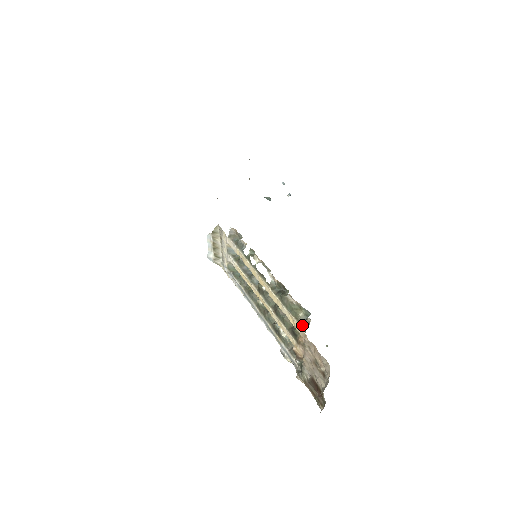
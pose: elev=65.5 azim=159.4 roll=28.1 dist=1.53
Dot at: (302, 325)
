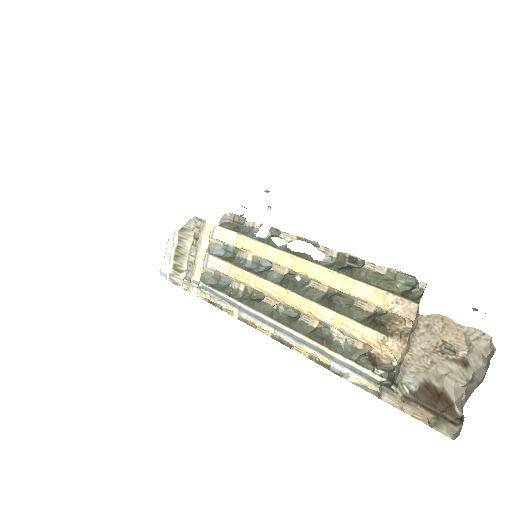
Dot at: (407, 297)
